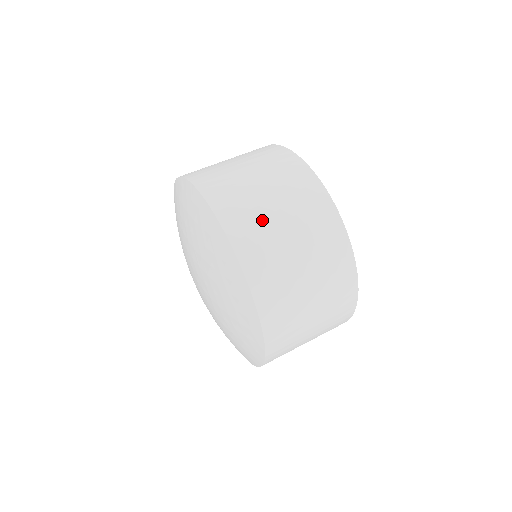
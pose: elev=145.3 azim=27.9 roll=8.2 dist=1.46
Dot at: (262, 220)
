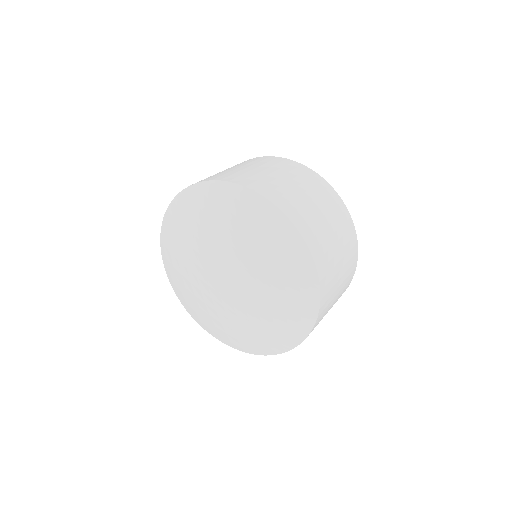
Dot at: (318, 224)
